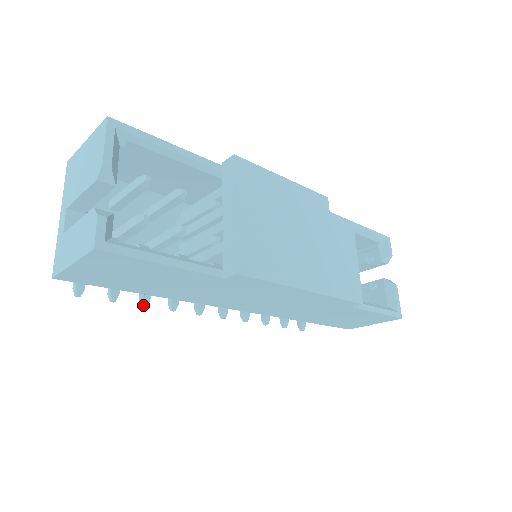
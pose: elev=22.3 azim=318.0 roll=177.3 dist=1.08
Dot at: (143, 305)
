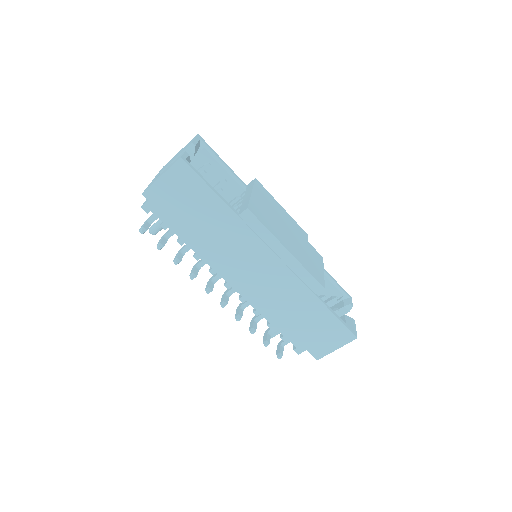
Dot at: (176, 262)
